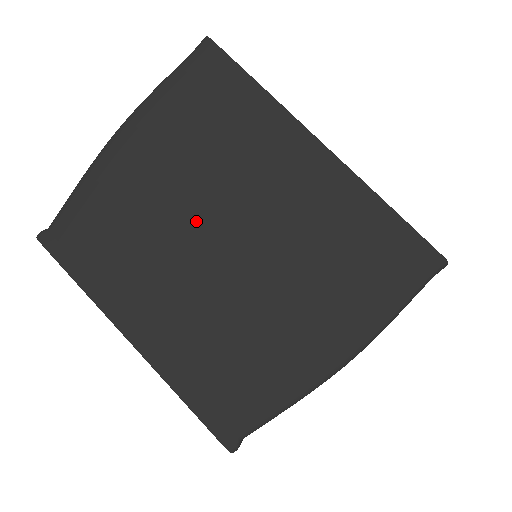
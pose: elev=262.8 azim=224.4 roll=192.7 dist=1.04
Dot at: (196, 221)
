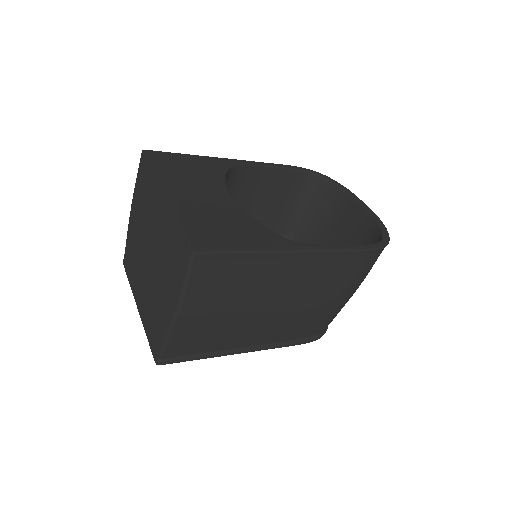
Dot at: (144, 245)
